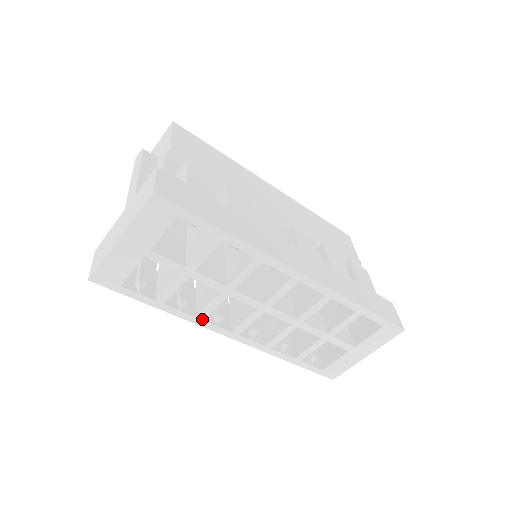
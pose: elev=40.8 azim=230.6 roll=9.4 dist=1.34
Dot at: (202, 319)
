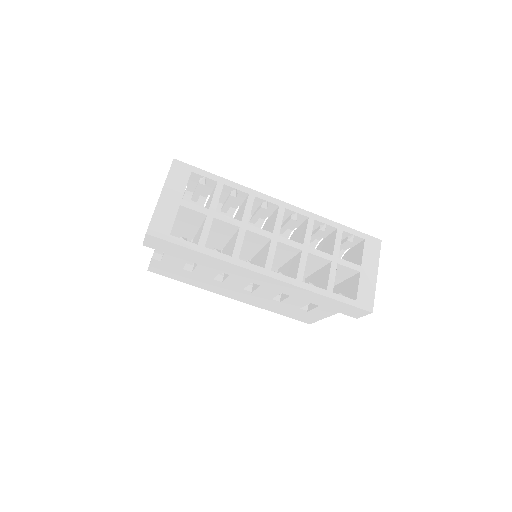
Dot at: (237, 258)
